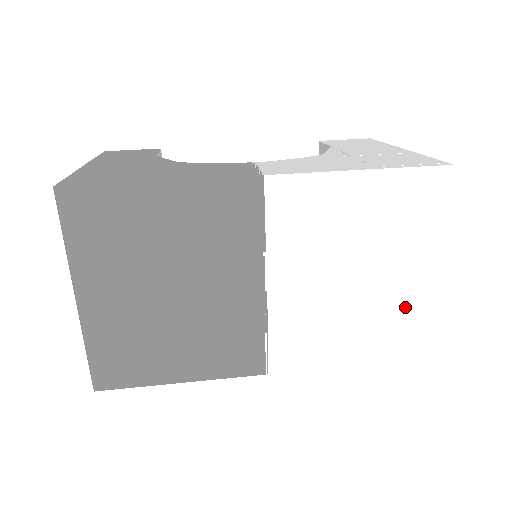
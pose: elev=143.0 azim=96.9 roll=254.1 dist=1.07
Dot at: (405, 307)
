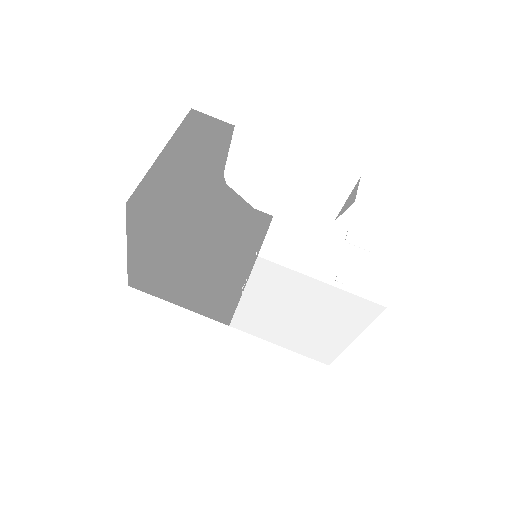
Dot at: (324, 342)
